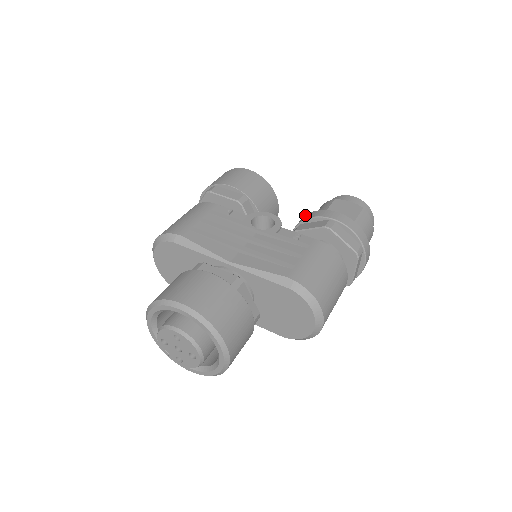
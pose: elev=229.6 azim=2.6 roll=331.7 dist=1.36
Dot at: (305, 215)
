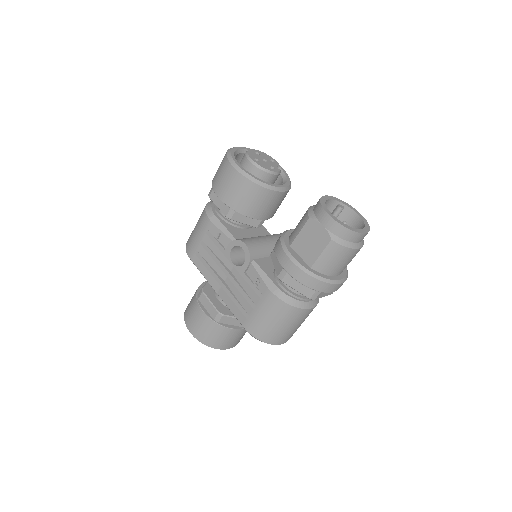
Dot at: (280, 236)
